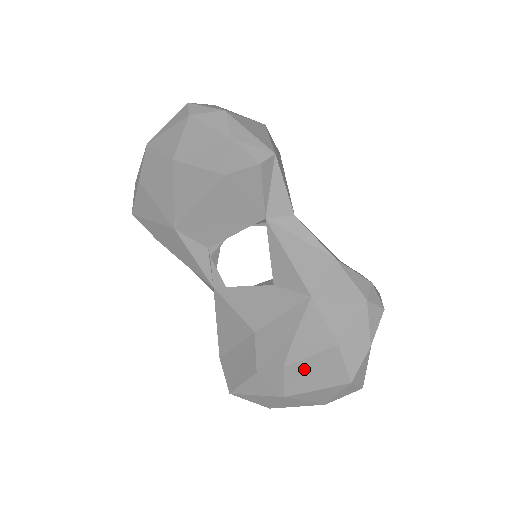
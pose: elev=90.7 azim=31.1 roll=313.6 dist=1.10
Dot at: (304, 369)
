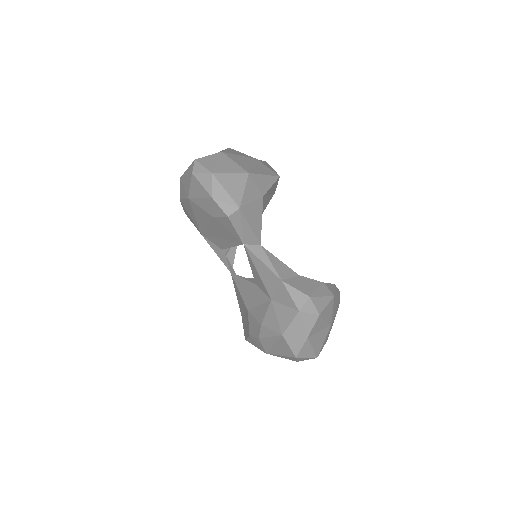
Dot at: (270, 342)
